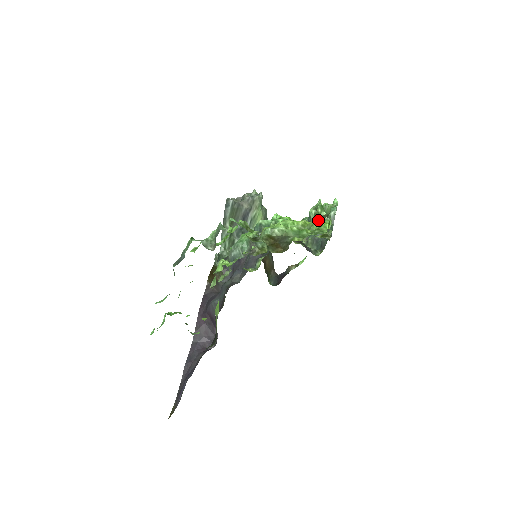
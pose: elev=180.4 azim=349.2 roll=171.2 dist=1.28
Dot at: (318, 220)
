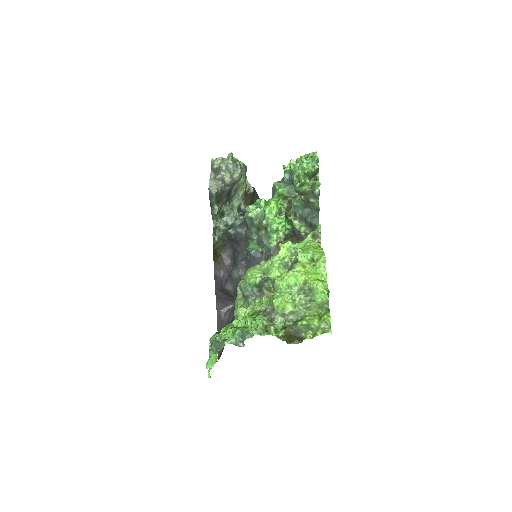
Dot at: (317, 284)
